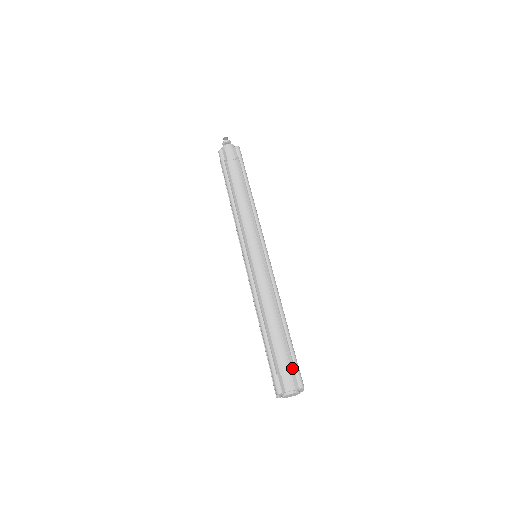
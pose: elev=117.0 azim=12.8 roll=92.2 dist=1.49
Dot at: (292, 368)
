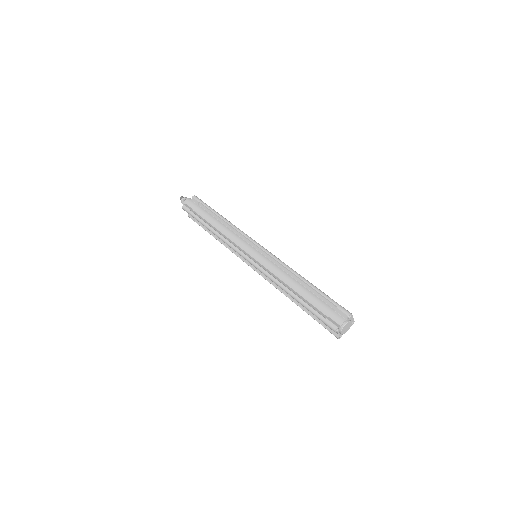
Dot at: (333, 307)
